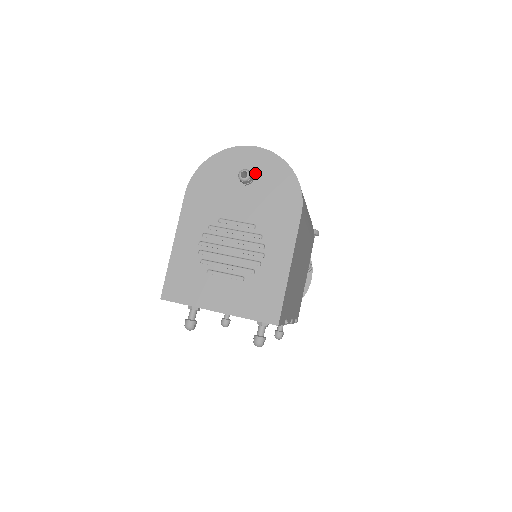
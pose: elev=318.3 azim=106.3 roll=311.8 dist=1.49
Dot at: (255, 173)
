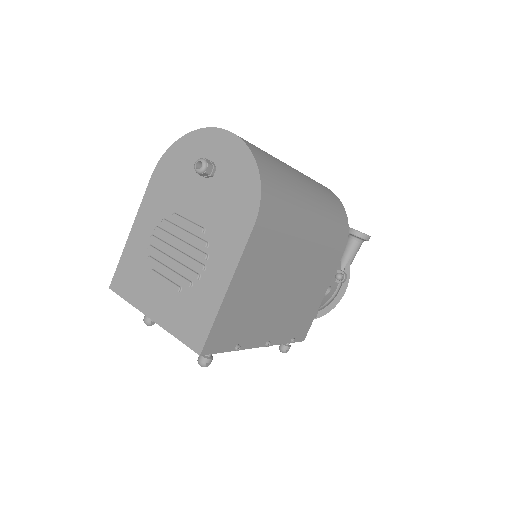
Dot at: (219, 164)
